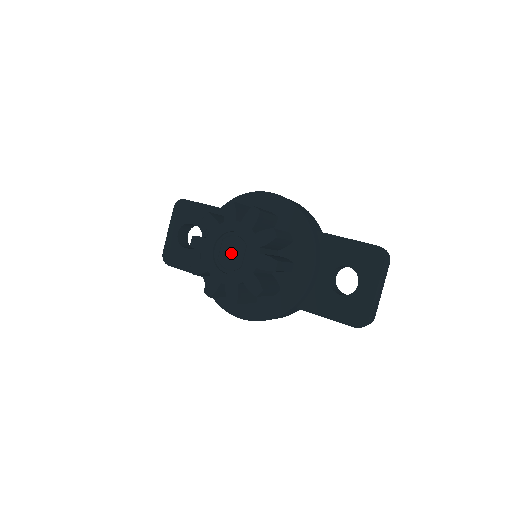
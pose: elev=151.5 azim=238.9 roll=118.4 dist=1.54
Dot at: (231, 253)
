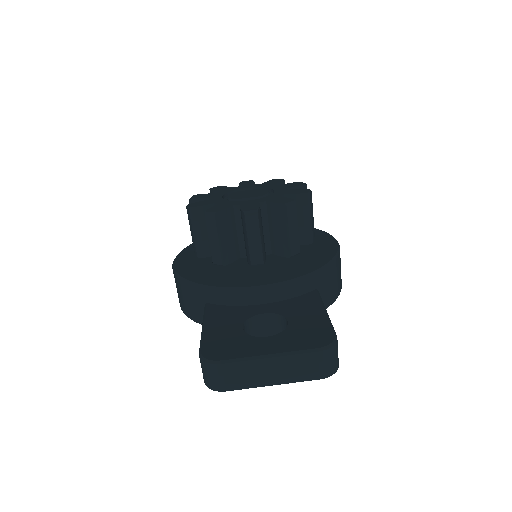
Dot at: (248, 194)
